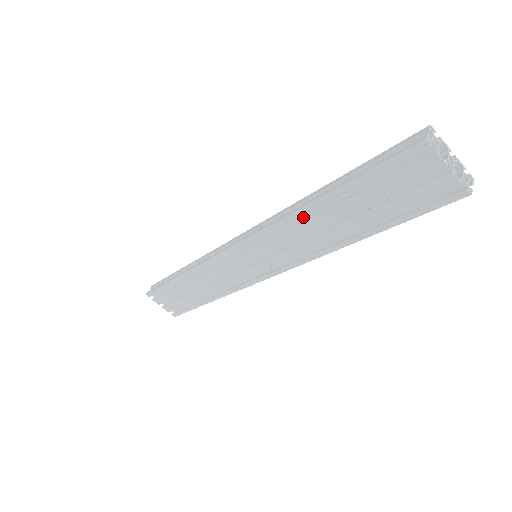
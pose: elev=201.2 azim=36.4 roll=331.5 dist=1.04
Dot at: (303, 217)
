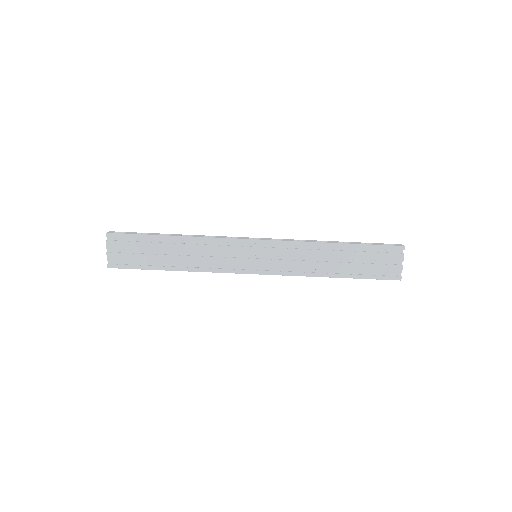
Dot at: (317, 248)
